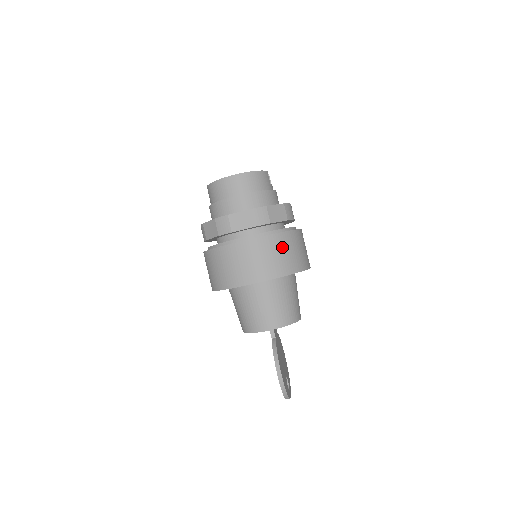
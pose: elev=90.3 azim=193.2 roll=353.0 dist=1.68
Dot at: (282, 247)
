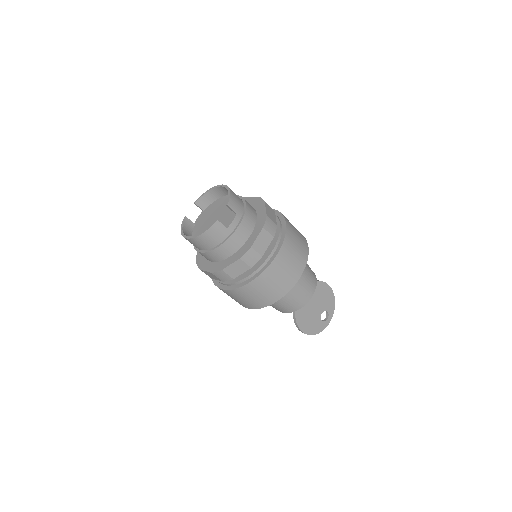
Dot at: (252, 293)
